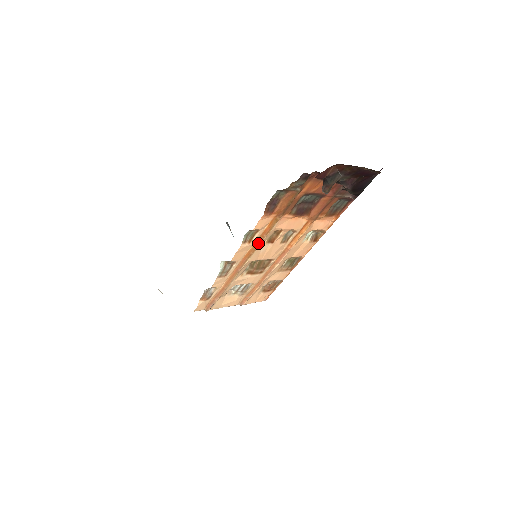
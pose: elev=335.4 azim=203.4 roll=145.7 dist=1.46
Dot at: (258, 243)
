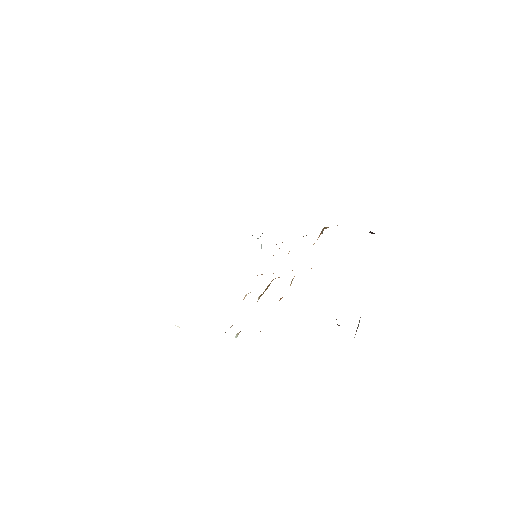
Dot at: occluded
